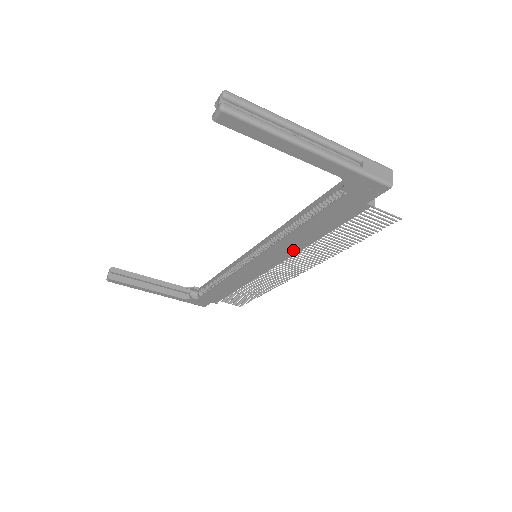
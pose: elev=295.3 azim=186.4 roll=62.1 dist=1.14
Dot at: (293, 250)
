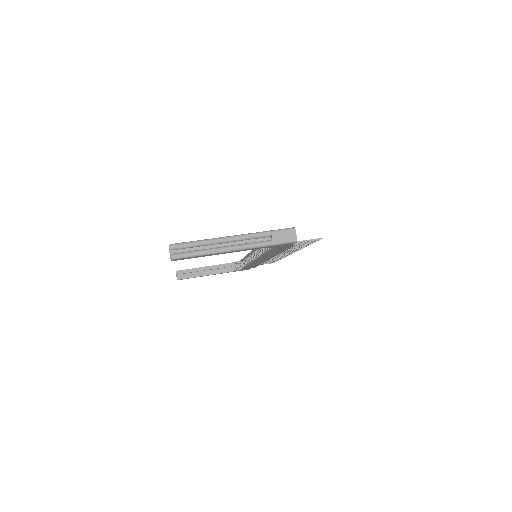
Dot at: occluded
